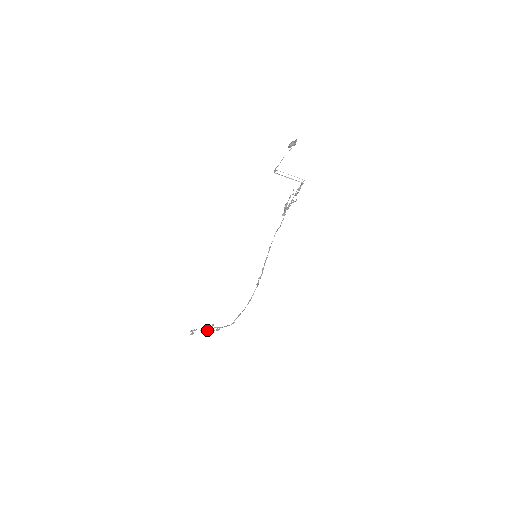
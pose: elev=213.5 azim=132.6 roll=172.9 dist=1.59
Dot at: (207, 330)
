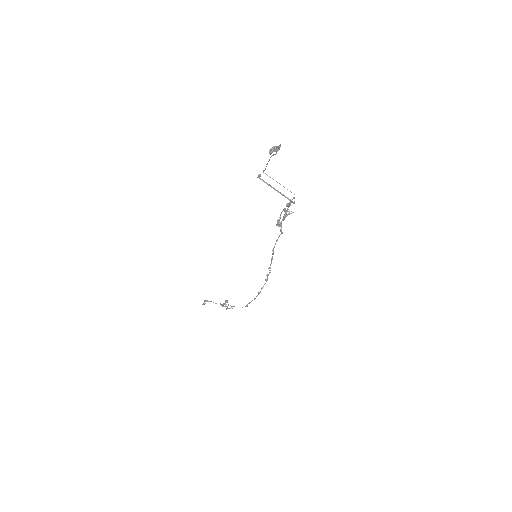
Dot at: (220, 304)
